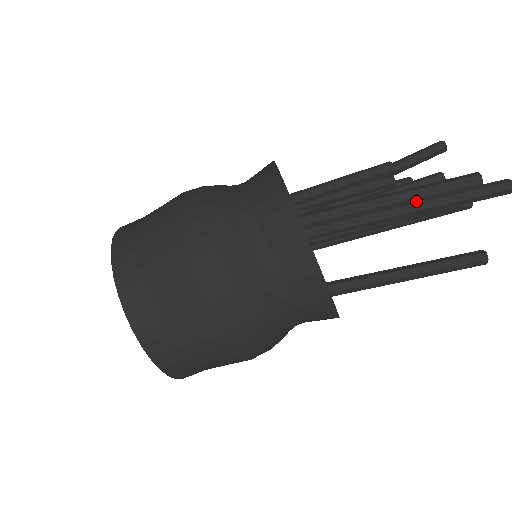
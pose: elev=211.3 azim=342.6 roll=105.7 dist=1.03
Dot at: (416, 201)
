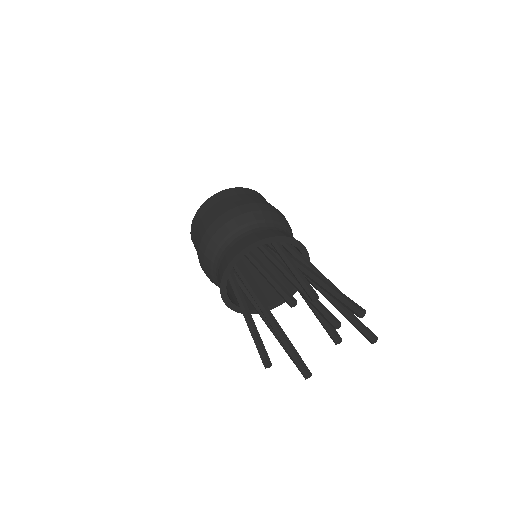
Dot at: occluded
